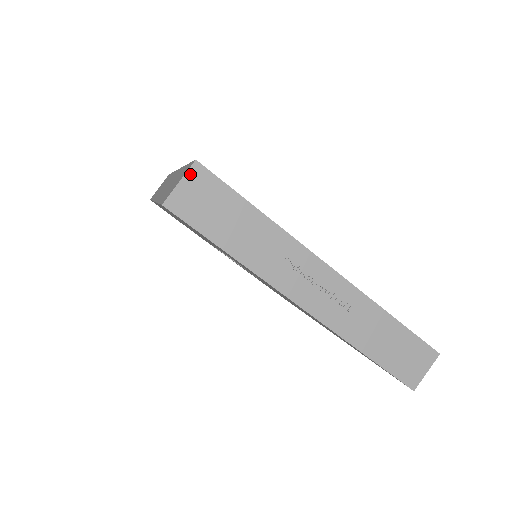
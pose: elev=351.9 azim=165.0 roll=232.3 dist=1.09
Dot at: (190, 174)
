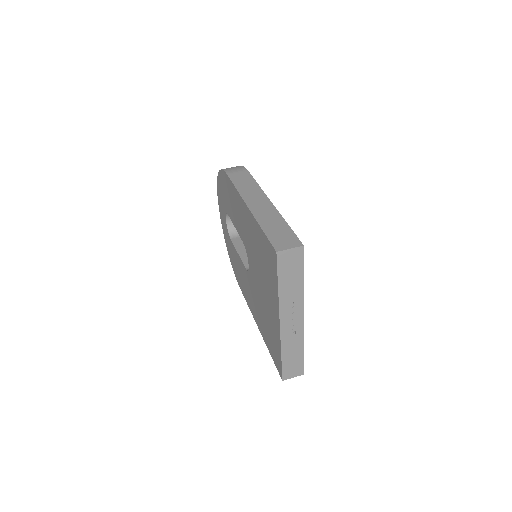
Dot at: (297, 249)
